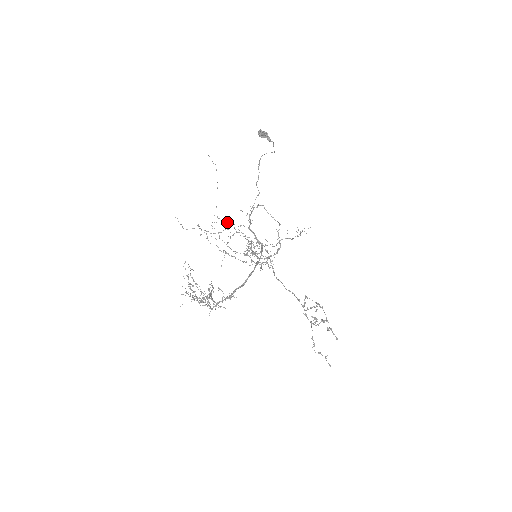
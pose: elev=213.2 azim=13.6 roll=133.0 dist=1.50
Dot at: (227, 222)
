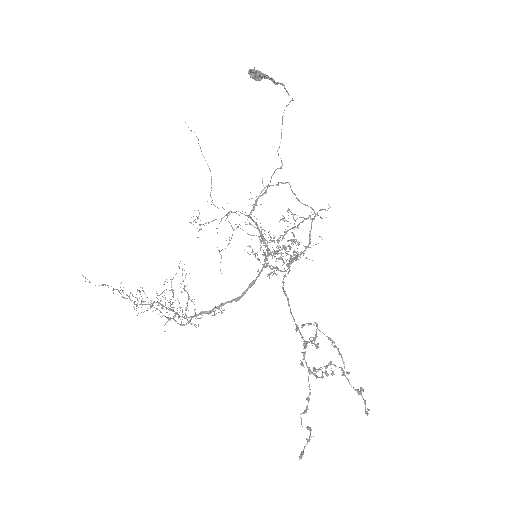
Dot at: (242, 211)
